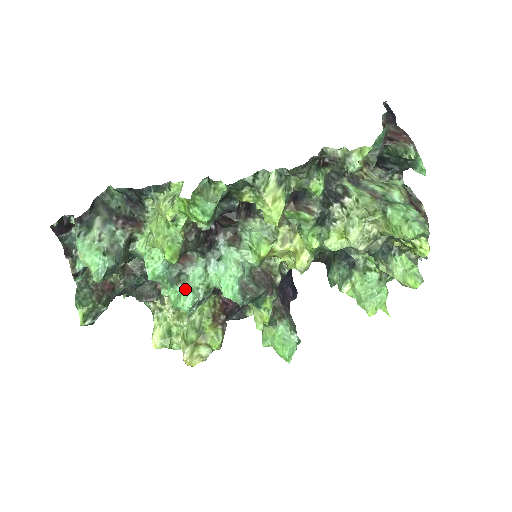
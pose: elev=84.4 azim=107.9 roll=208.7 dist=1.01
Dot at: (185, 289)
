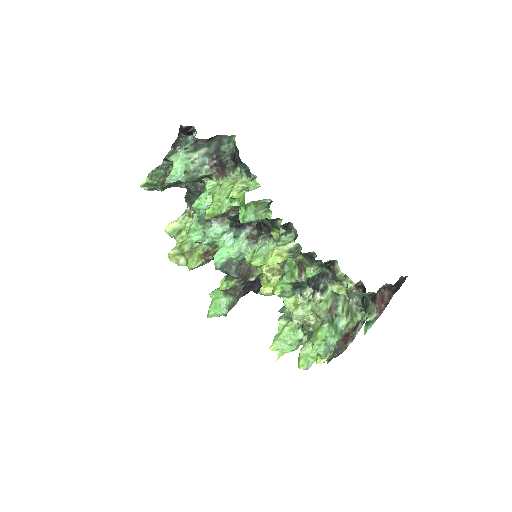
Dot at: (202, 230)
